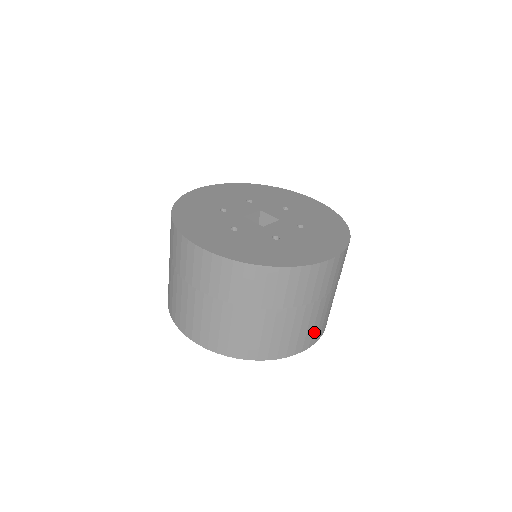
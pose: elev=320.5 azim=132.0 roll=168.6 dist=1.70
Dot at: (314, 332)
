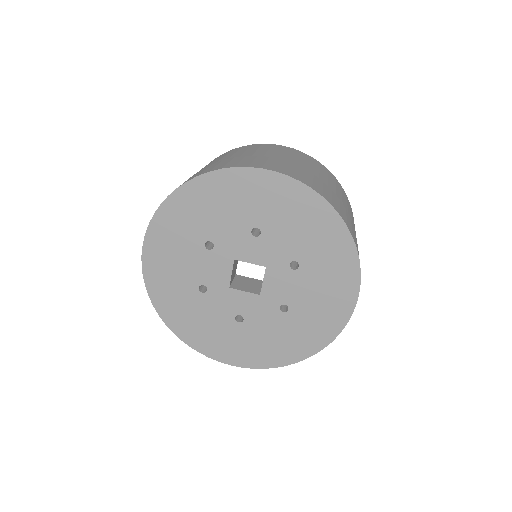
Dot at: occluded
